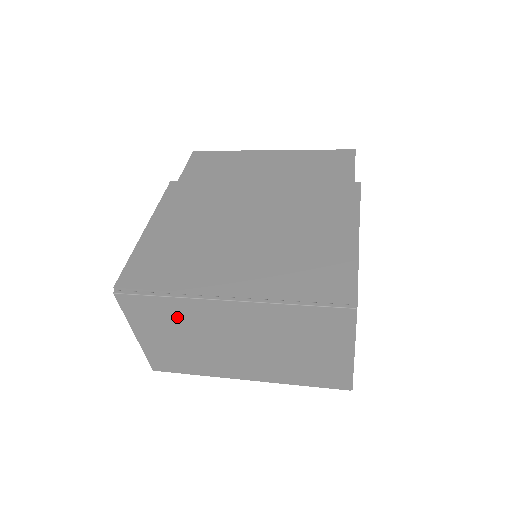
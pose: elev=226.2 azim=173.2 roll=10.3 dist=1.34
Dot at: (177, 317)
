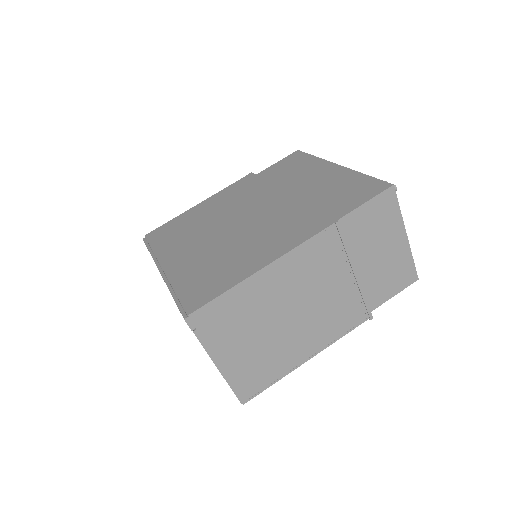
Dot at: occluded
